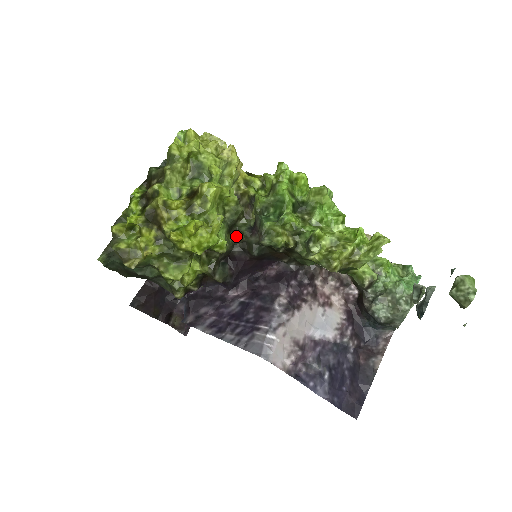
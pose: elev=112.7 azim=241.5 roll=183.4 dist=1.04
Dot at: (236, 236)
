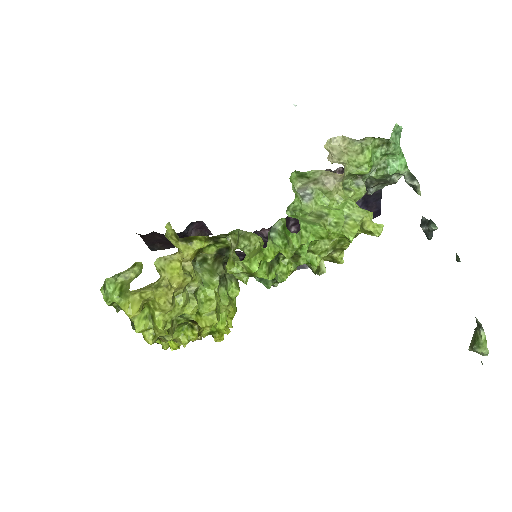
Dot at: occluded
